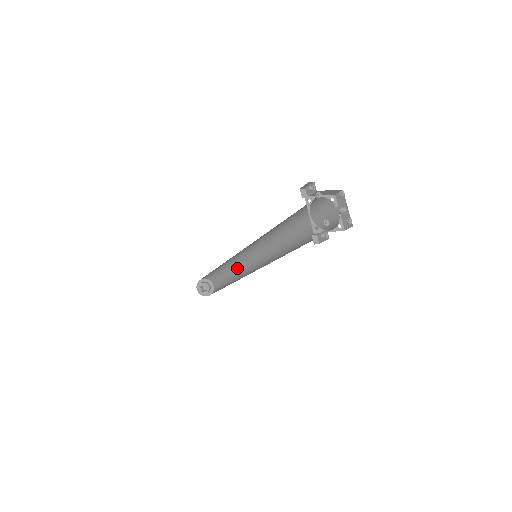
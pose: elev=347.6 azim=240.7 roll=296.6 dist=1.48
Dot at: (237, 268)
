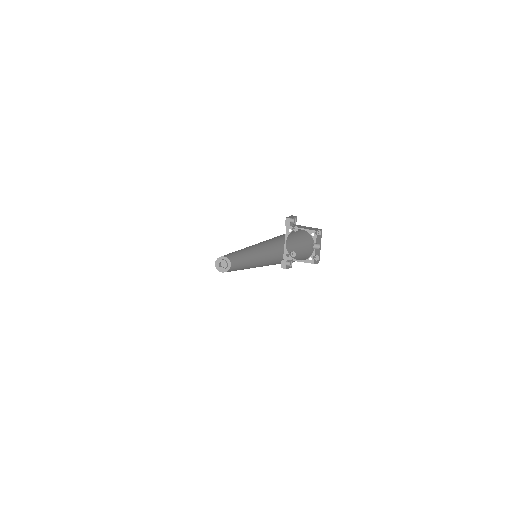
Dot at: (247, 258)
